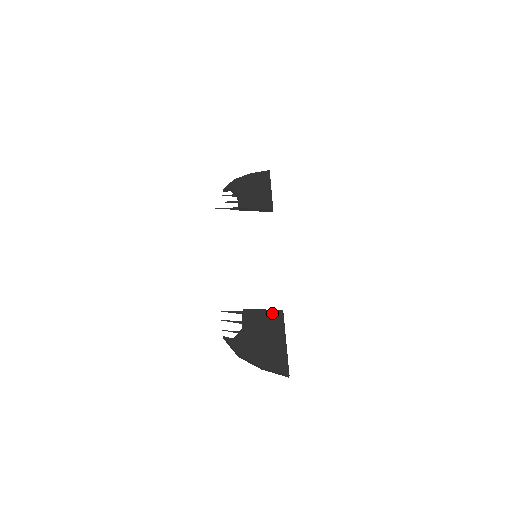
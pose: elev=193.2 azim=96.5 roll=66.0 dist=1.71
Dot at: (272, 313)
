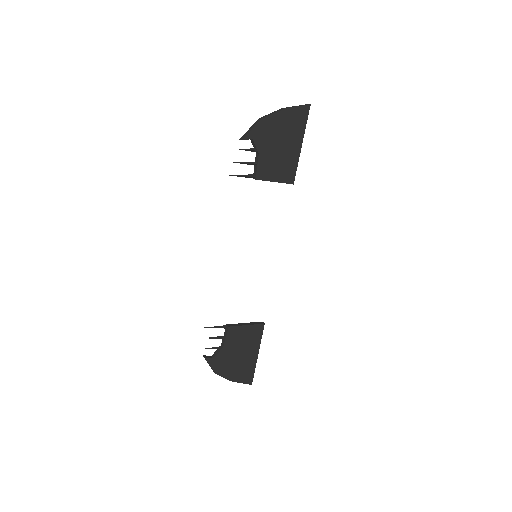
Dot at: (254, 328)
